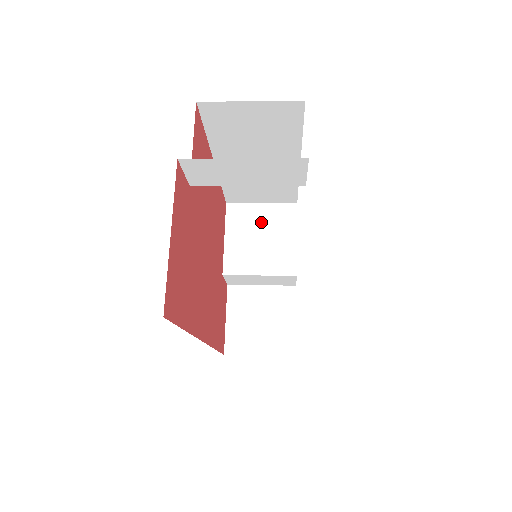
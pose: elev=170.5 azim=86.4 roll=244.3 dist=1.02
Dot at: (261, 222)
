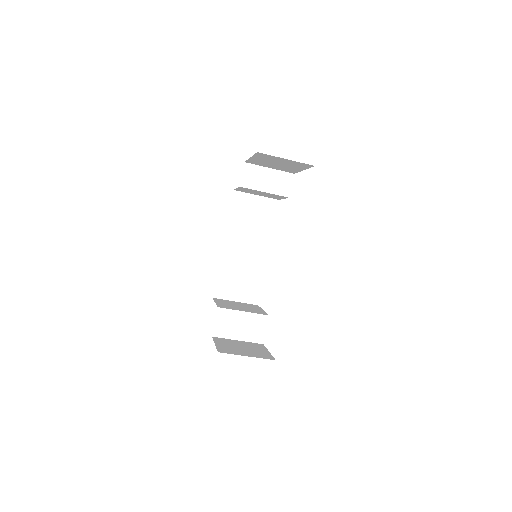
Dot at: (238, 304)
